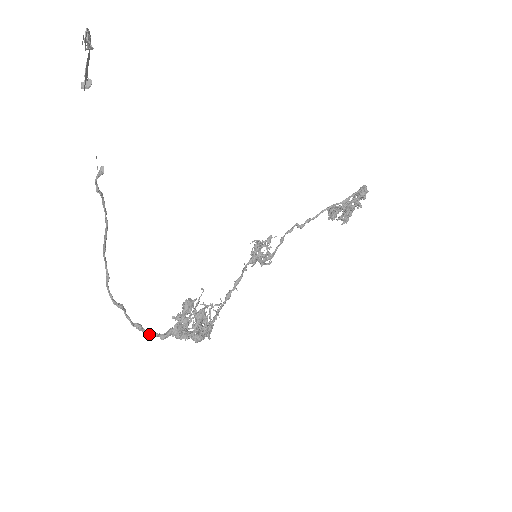
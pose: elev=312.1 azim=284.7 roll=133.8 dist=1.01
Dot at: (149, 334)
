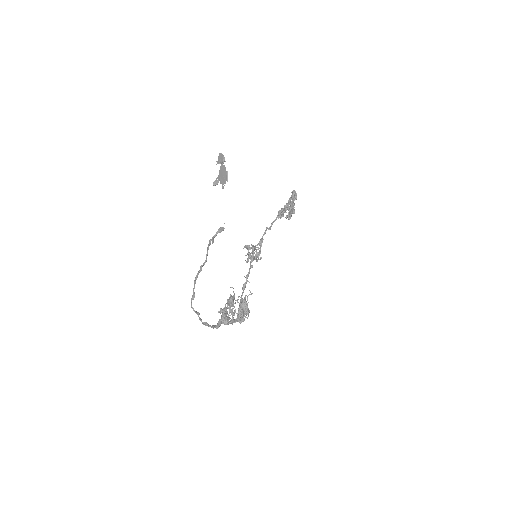
Dot at: (211, 327)
